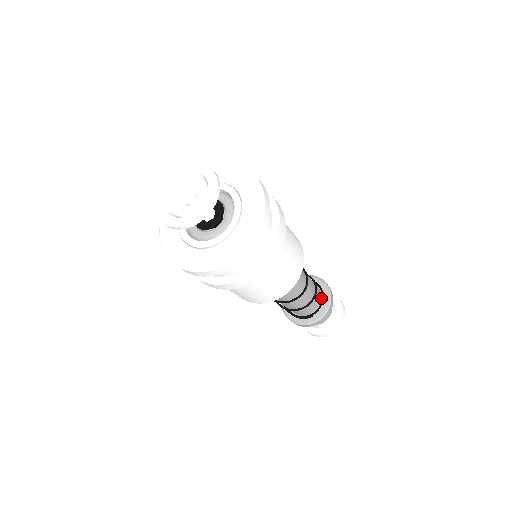
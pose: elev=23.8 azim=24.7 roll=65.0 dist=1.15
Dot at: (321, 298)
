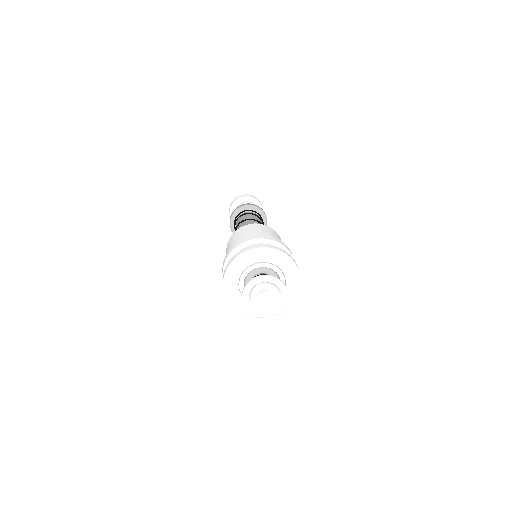
Dot at: occluded
